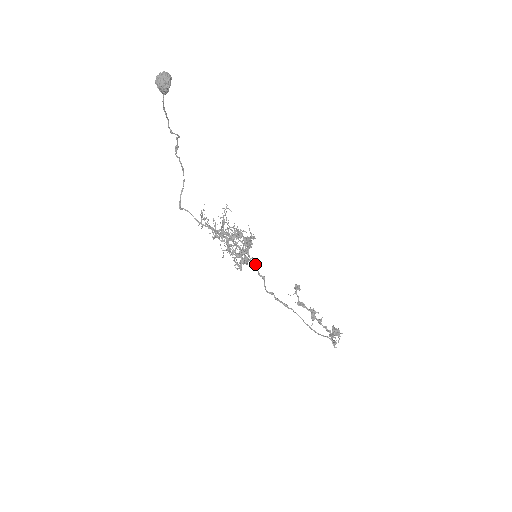
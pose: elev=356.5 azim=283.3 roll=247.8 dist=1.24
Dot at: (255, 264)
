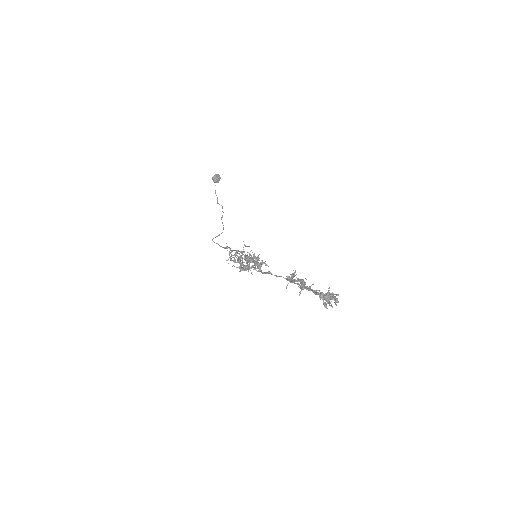
Dot at: occluded
